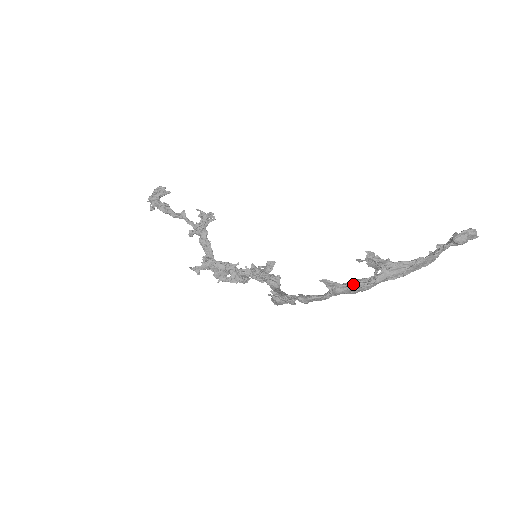
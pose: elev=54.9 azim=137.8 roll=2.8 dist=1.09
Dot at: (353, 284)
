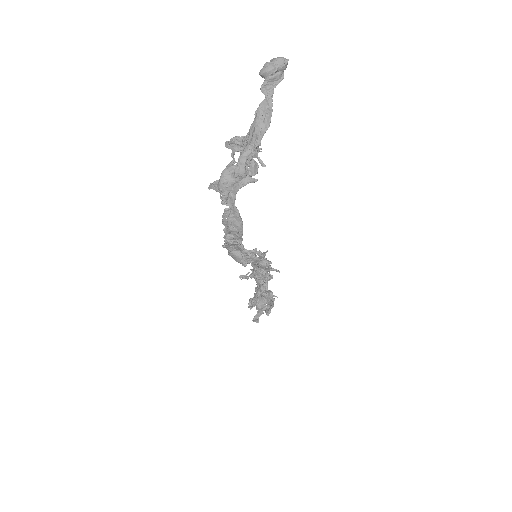
Dot at: (223, 170)
